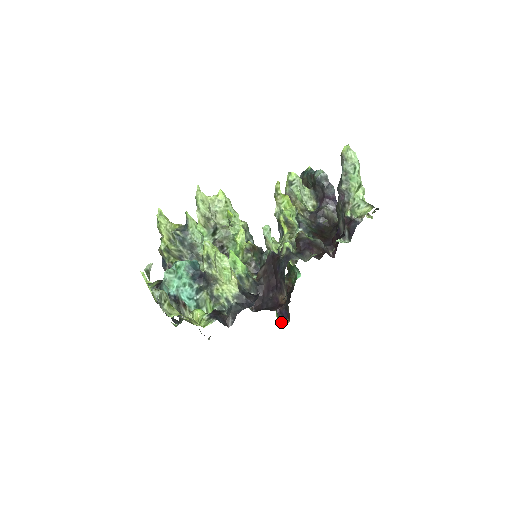
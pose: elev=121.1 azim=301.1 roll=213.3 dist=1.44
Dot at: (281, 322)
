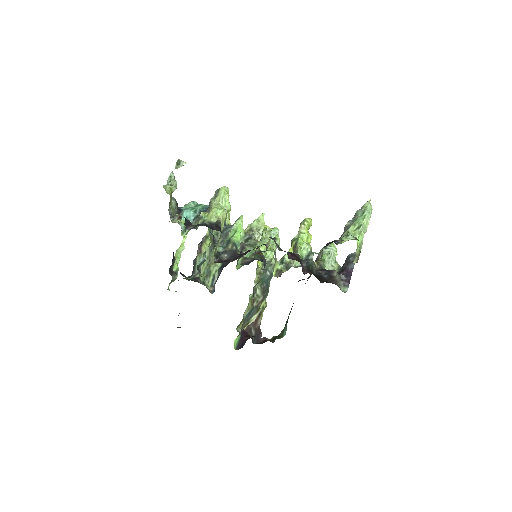
Dot at: (235, 349)
